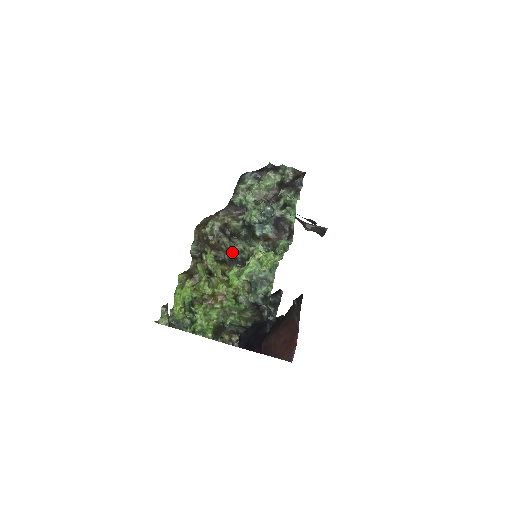
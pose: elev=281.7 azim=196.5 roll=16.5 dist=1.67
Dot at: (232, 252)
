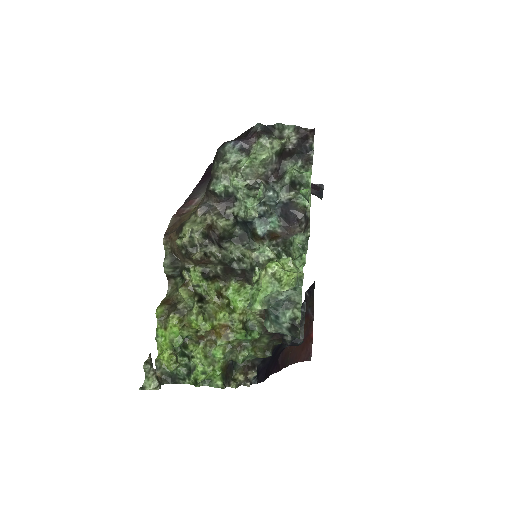
Dot at: (226, 263)
